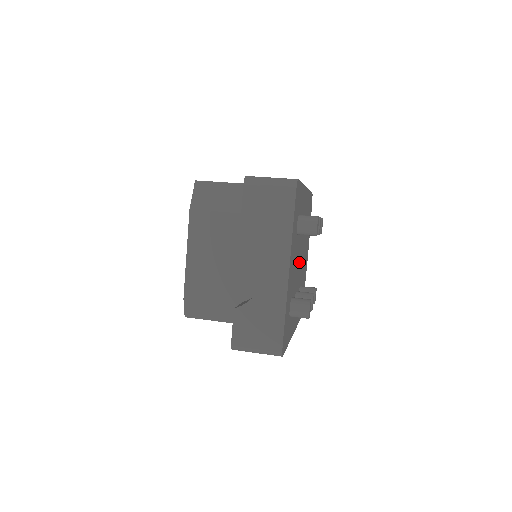
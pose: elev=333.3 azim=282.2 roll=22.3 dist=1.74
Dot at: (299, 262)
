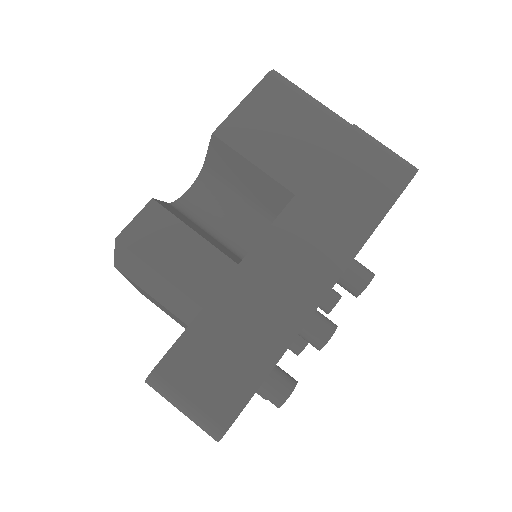
Dot at: occluded
